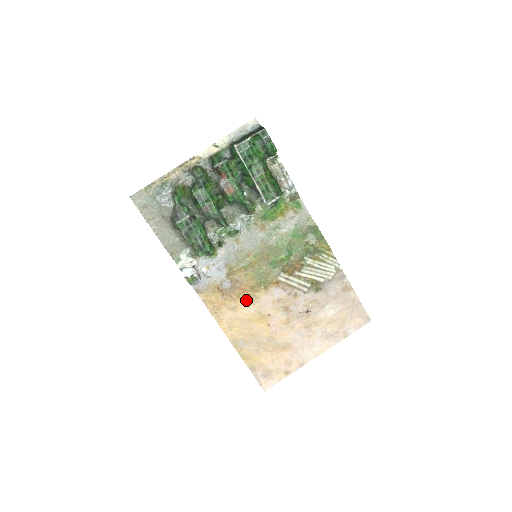
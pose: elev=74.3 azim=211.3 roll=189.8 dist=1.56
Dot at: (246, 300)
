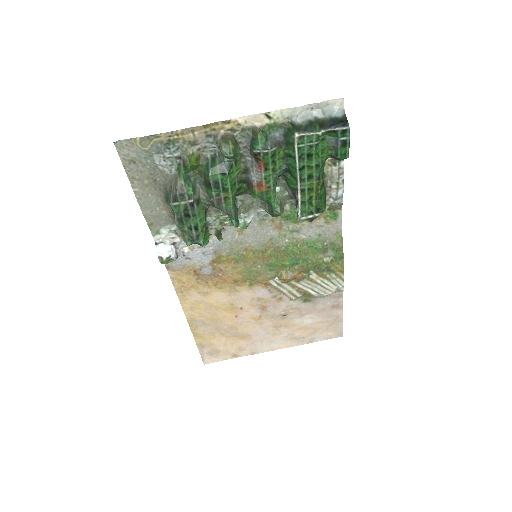
Dot at: (223, 290)
